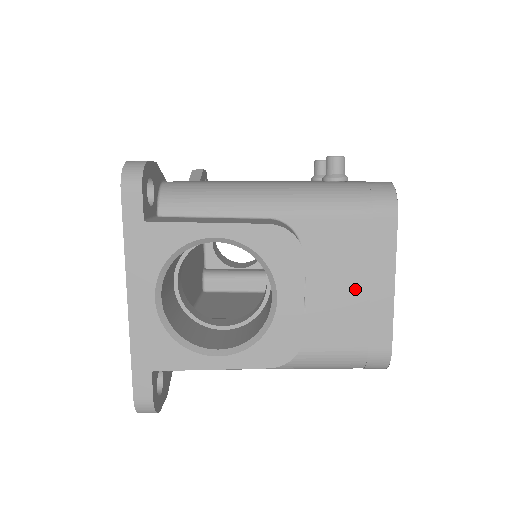
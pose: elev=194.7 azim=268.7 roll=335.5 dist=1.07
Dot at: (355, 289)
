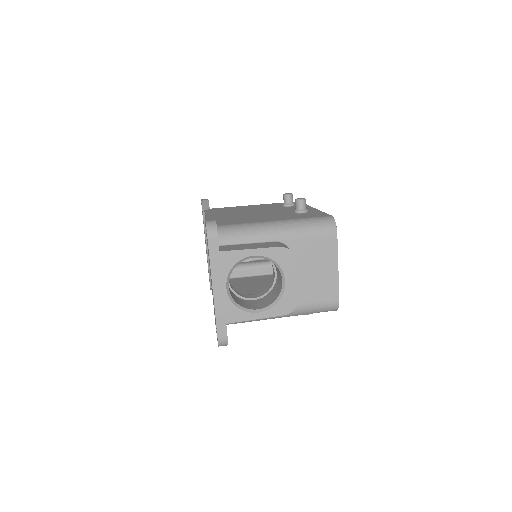
Dot at: (319, 272)
